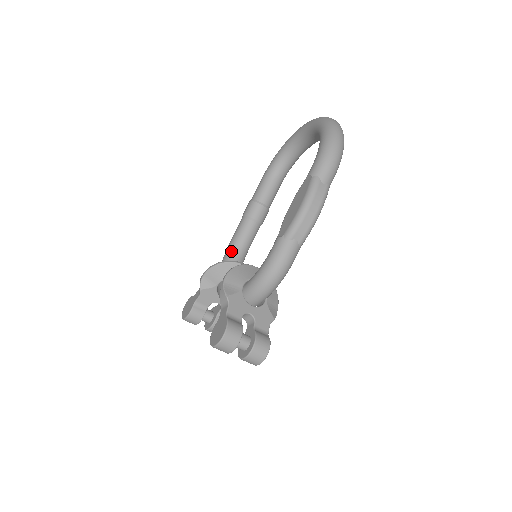
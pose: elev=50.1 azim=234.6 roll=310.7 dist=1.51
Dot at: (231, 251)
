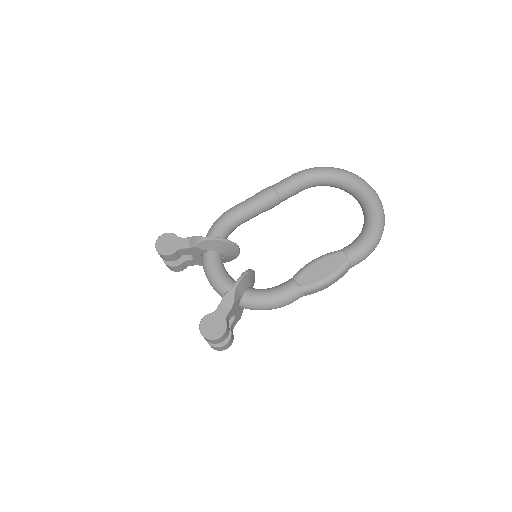
Dot at: (232, 221)
